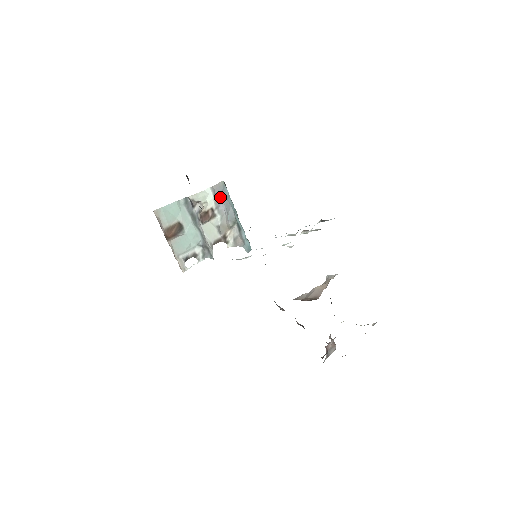
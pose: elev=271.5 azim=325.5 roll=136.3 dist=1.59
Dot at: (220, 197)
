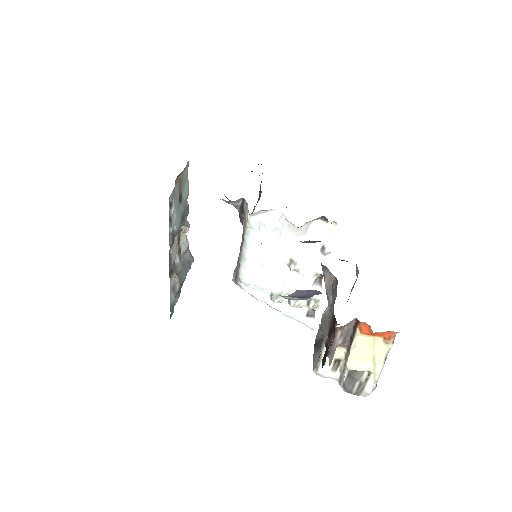
Dot at: (185, 260)
